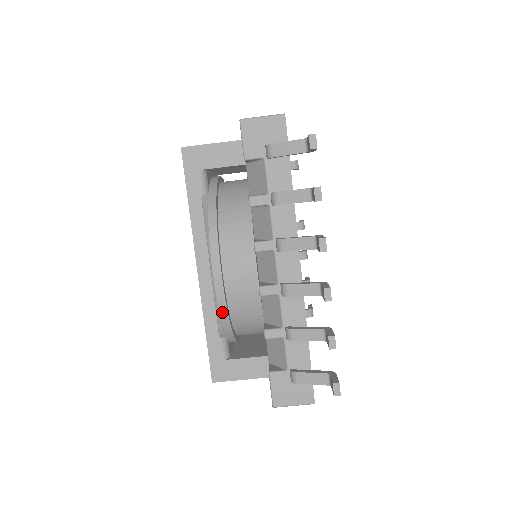
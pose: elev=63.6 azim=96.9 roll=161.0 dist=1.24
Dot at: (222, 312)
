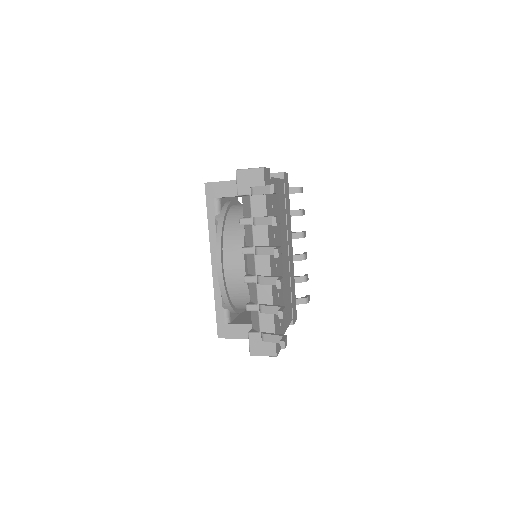
Dot at: (222, 291)
